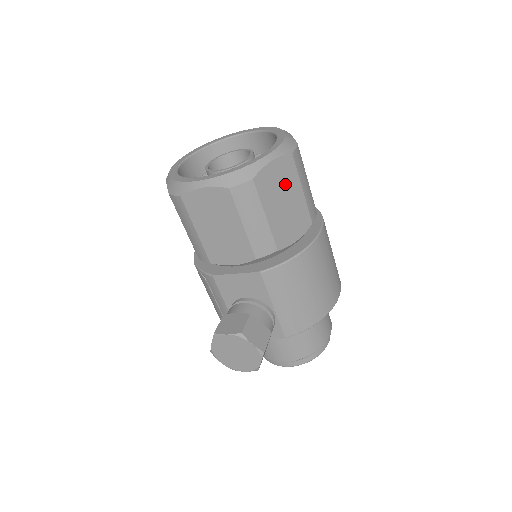
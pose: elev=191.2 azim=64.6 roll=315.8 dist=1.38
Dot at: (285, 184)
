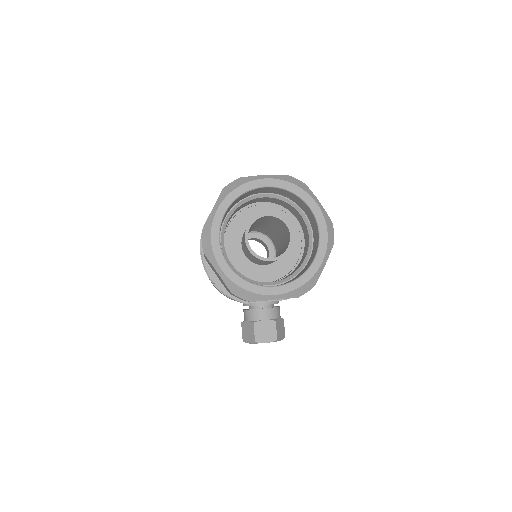
Dot at: occluded
